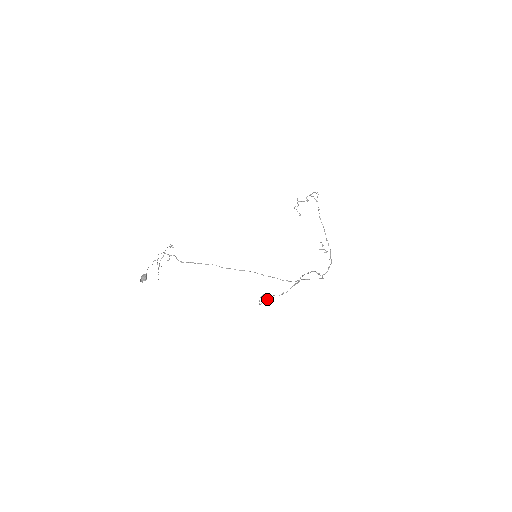
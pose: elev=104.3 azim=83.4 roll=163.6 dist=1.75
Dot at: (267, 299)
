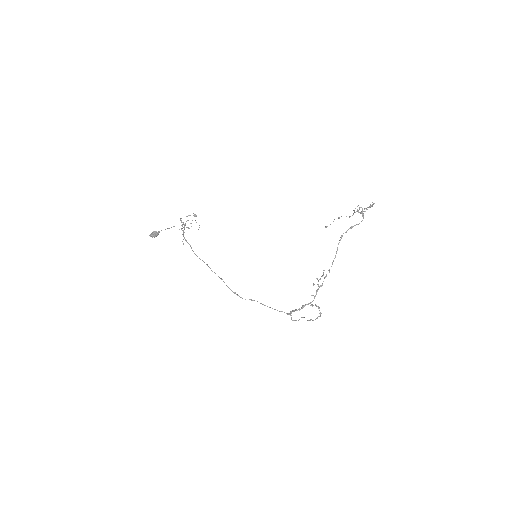
Dot at: occluded
